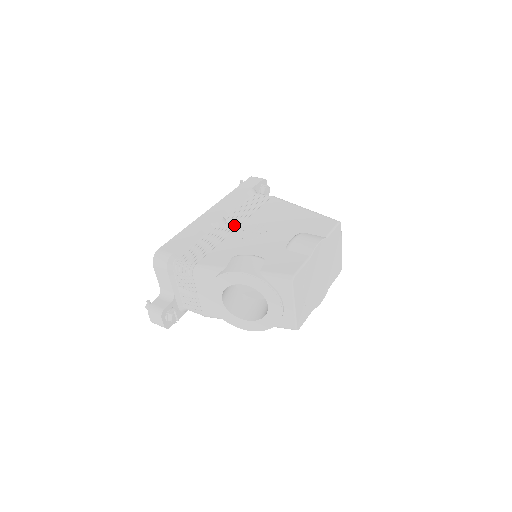
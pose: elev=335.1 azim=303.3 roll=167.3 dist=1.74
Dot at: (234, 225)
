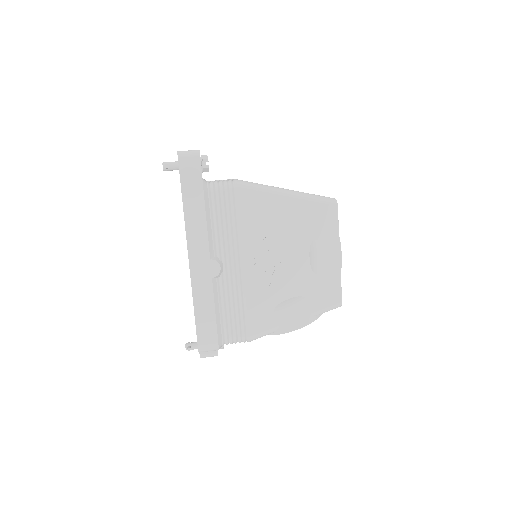
Dot at: (235, 263)
